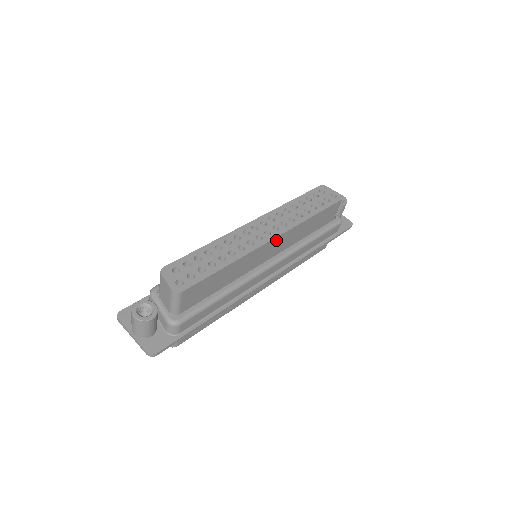
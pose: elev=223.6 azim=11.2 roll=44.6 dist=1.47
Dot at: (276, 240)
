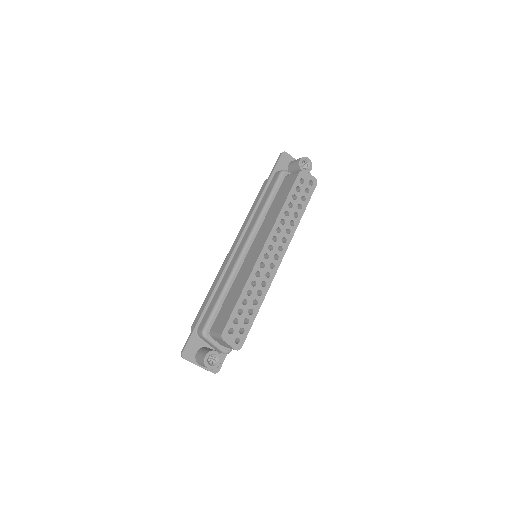
Dot at: (281, 258)
